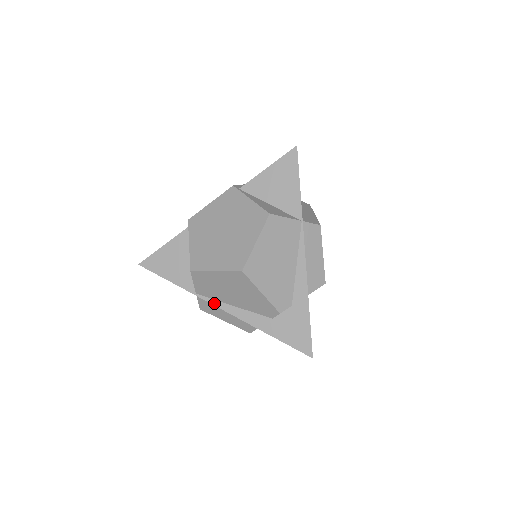
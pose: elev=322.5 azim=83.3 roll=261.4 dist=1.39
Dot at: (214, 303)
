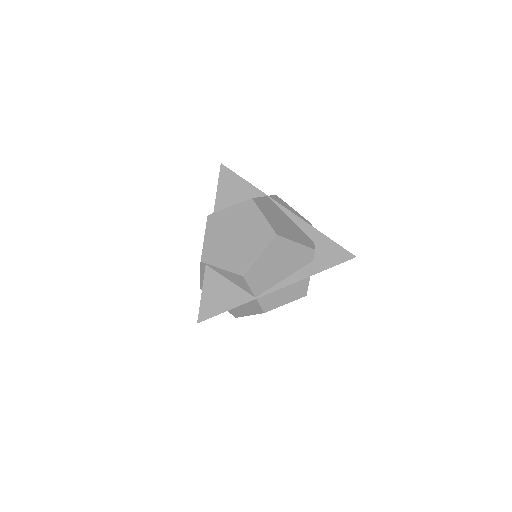
Dot at: (272, 290)
